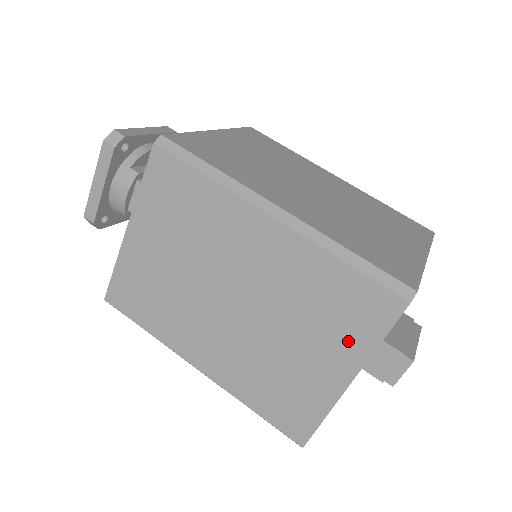
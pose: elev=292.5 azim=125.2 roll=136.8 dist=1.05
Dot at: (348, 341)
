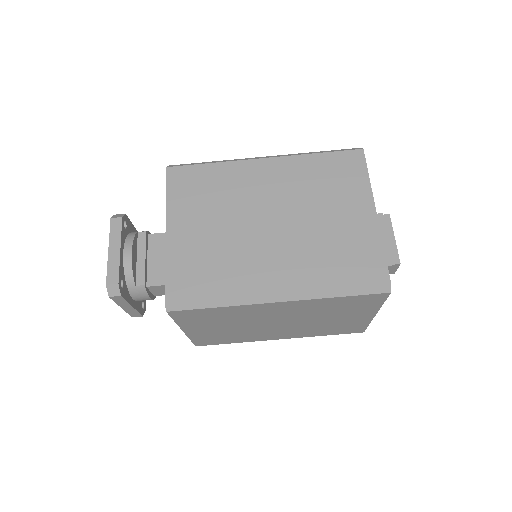
Dot at: (363, 309)
